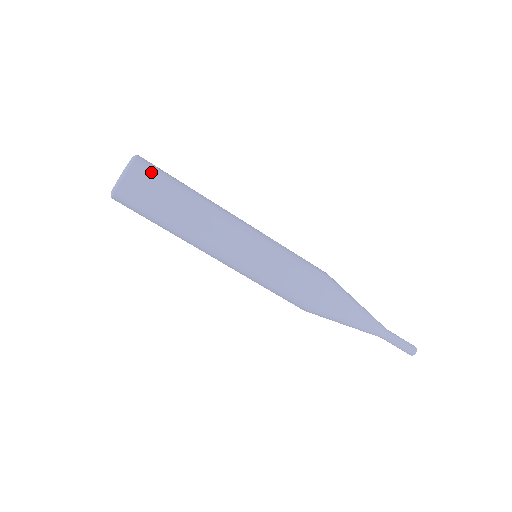
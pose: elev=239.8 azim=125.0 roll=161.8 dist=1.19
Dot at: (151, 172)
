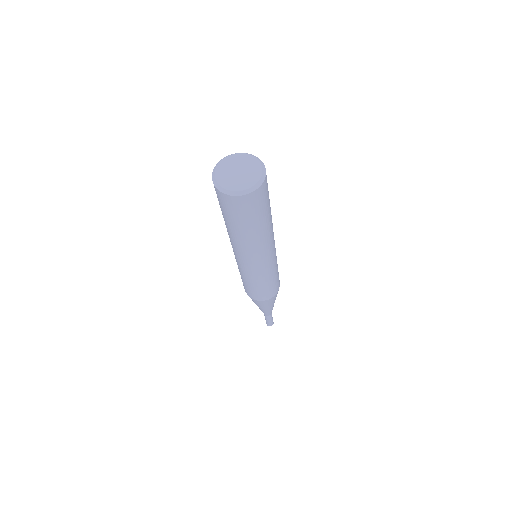
Dot at: (267, 189)
